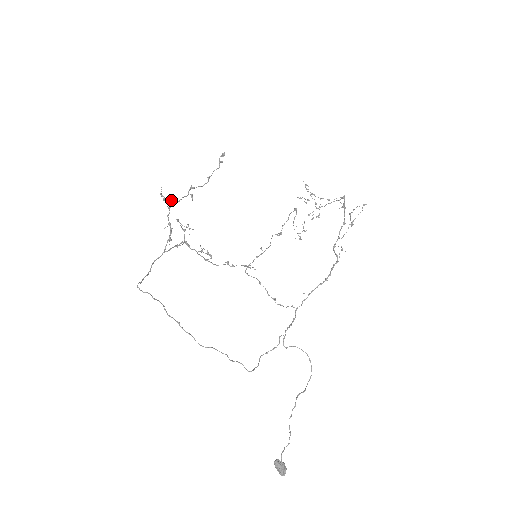
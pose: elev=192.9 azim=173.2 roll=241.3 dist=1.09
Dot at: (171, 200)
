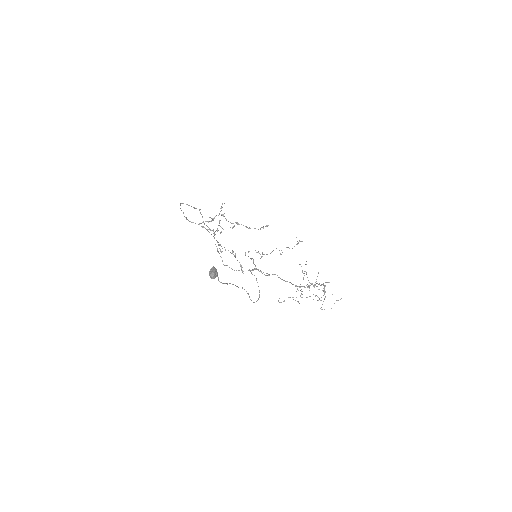
Dot at: occluded
